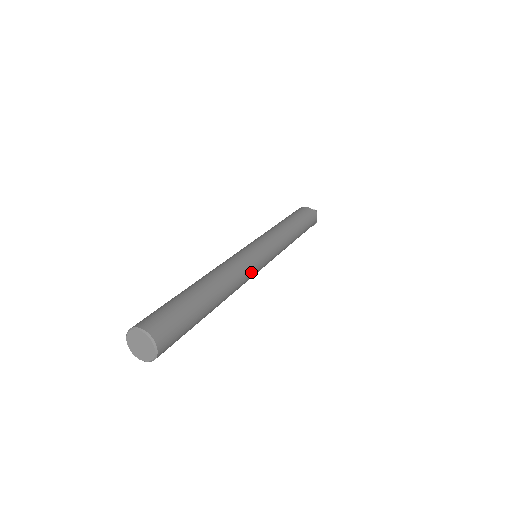
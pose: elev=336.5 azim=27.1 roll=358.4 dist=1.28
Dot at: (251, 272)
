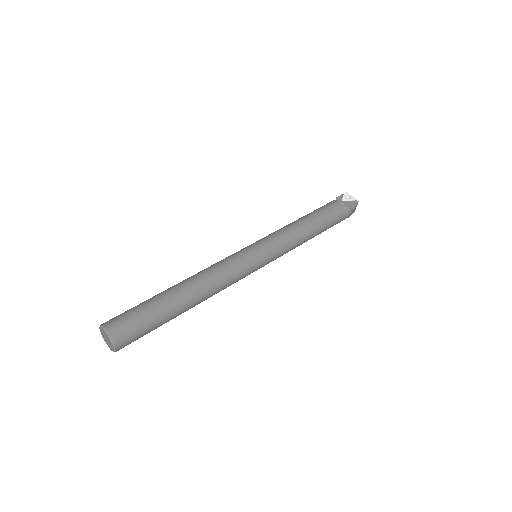
Dot at: (238, 279)
